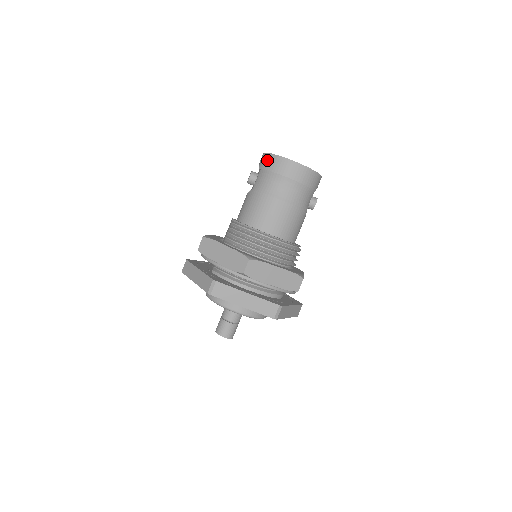
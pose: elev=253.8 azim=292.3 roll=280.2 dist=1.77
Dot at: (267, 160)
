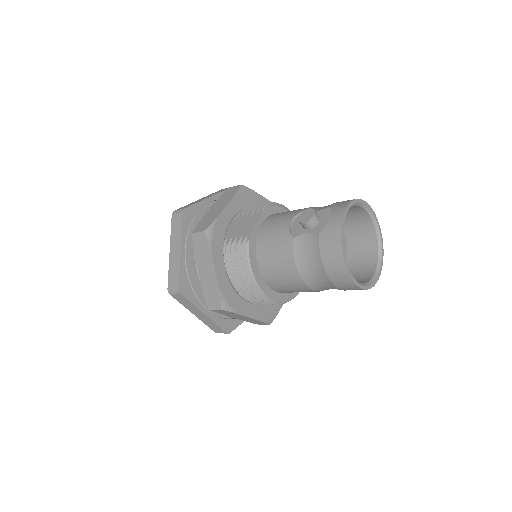
Dot at: (331, 241)
